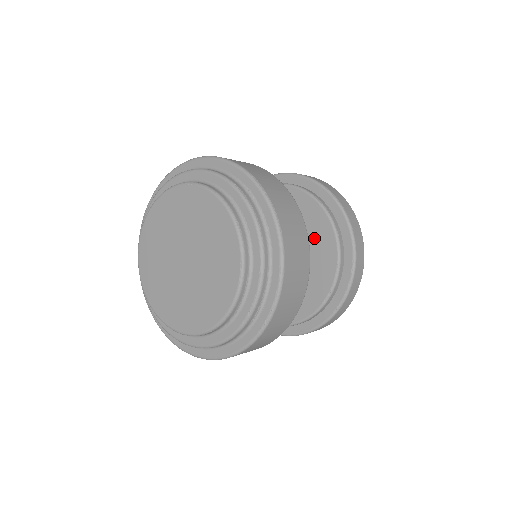
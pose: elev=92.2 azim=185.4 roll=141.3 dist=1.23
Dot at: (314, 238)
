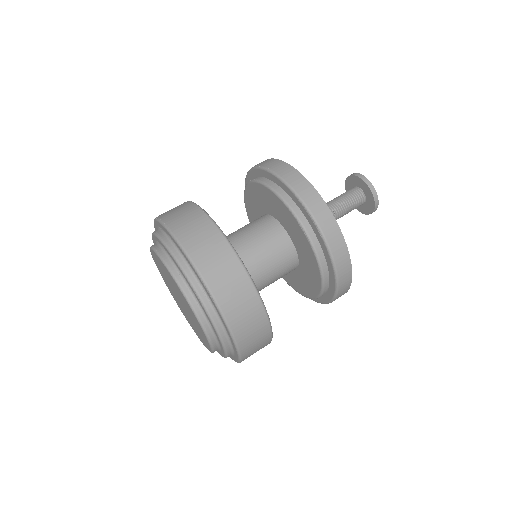
Dot at: (270, 205)
